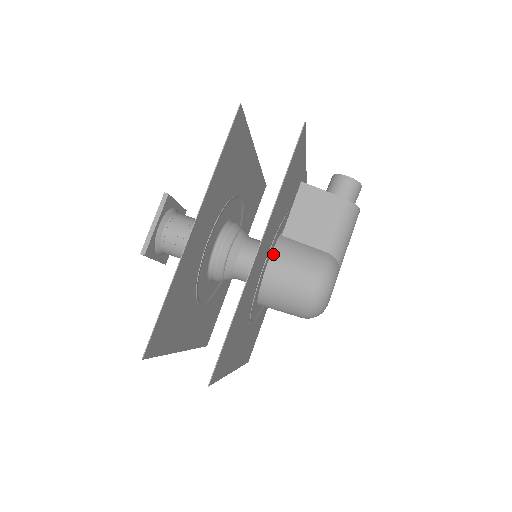
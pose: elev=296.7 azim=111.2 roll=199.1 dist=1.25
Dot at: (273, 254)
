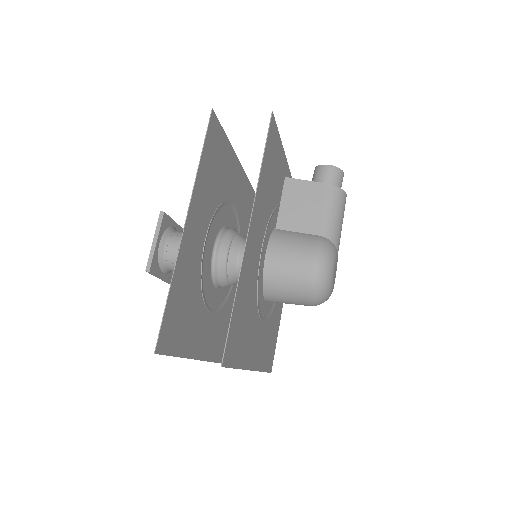
Dot at: (269, 245)
